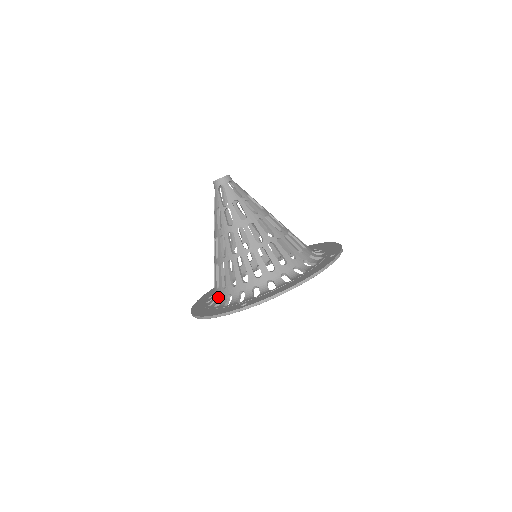
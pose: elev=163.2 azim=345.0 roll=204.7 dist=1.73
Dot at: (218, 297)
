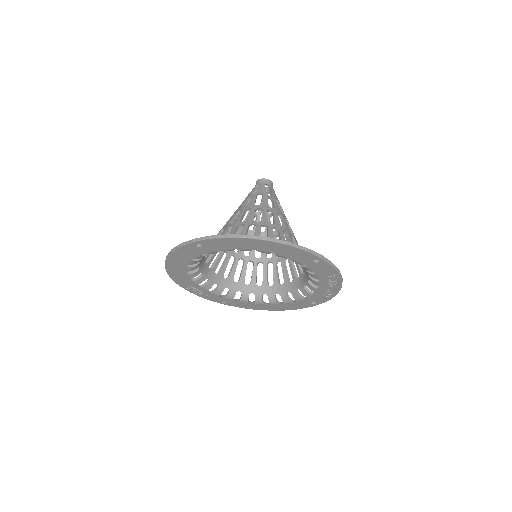
Dot at: occluded
